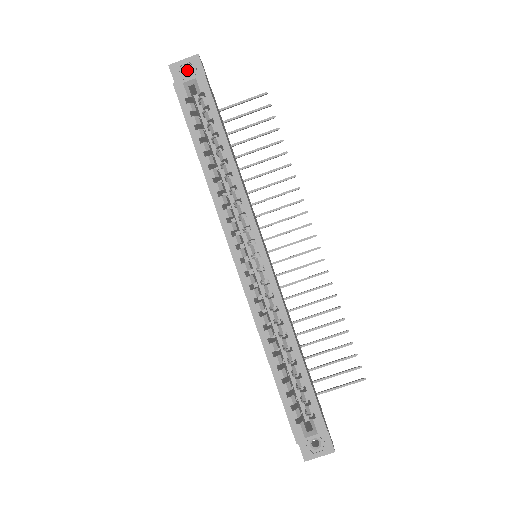
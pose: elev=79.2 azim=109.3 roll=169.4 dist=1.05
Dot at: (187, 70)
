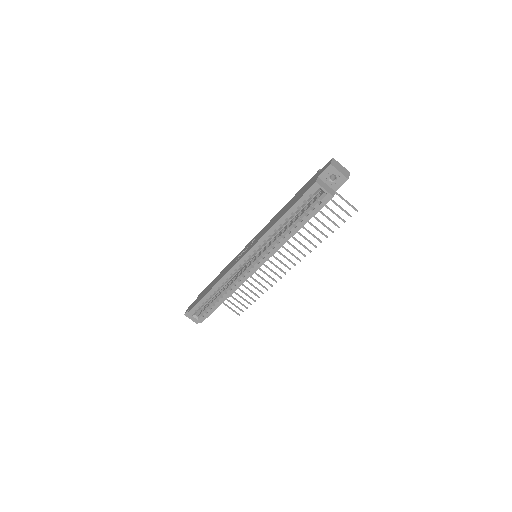
Dot at: (335, 174)
